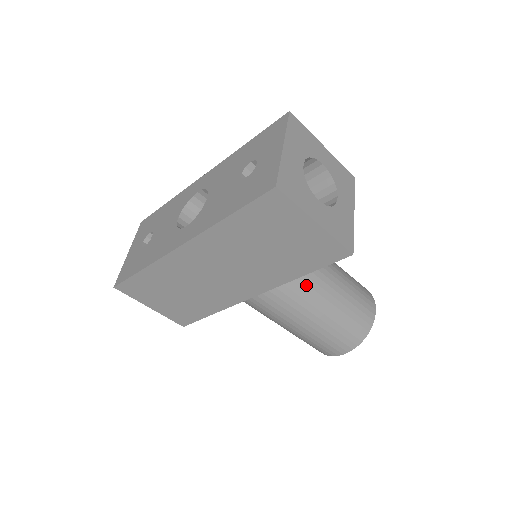
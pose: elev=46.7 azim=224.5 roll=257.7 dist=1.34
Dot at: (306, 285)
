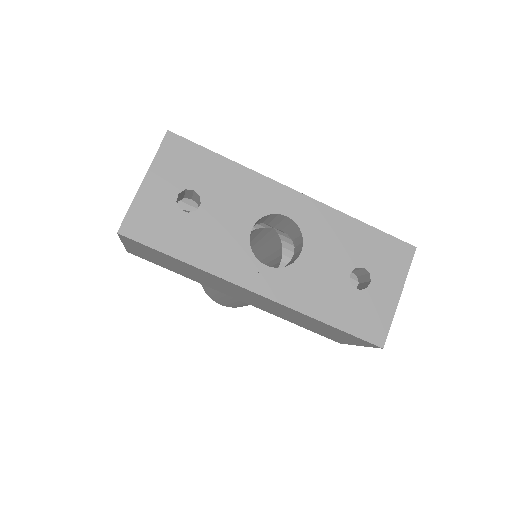
Dot at: occluded
